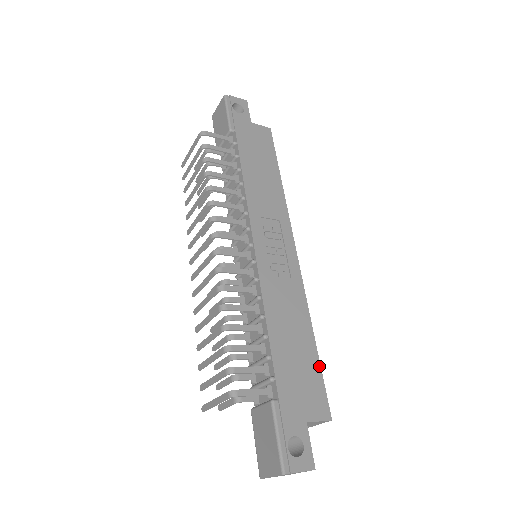
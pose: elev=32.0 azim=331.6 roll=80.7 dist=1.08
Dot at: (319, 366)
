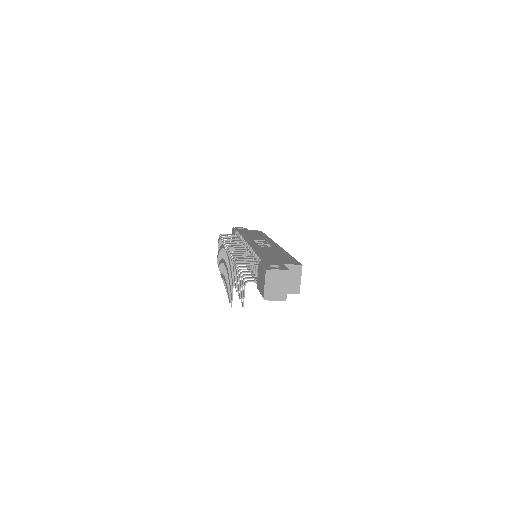
Dot at: (293, 258)
